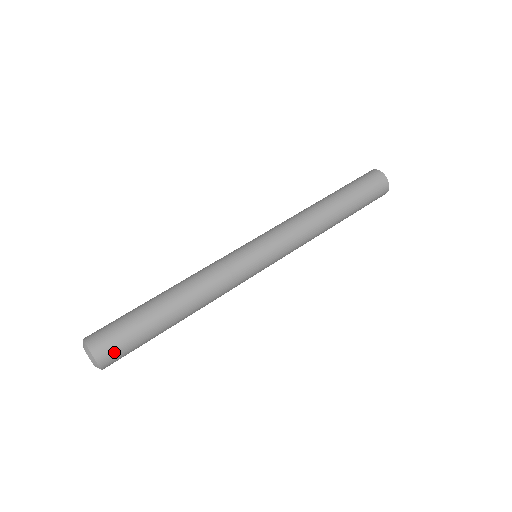
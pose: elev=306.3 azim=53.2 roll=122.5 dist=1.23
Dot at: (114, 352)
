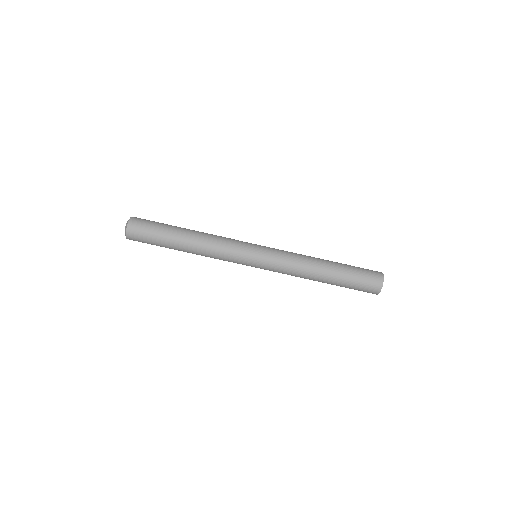
Dot at: (139, 241)
